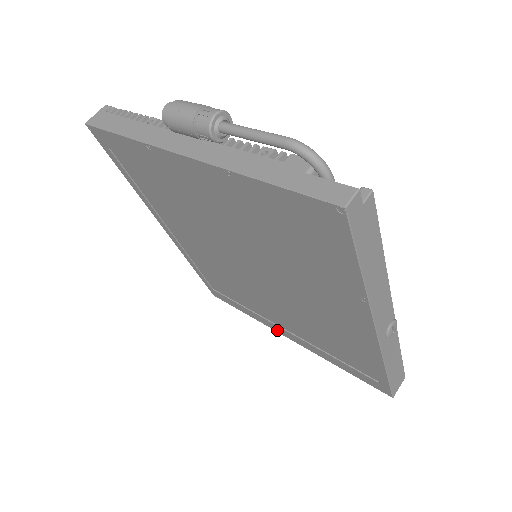
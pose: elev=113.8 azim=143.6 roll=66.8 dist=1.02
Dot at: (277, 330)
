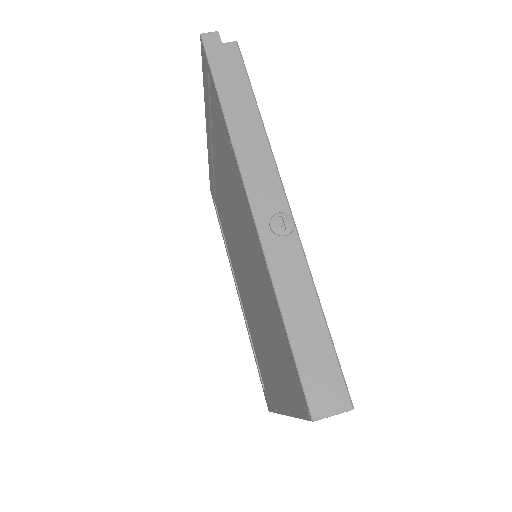
Dot at: (279, 406)
